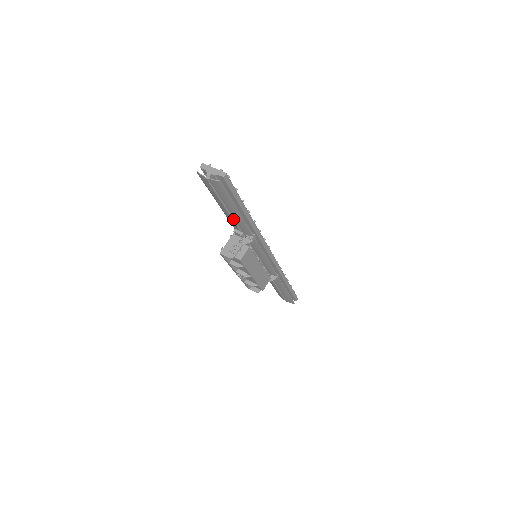
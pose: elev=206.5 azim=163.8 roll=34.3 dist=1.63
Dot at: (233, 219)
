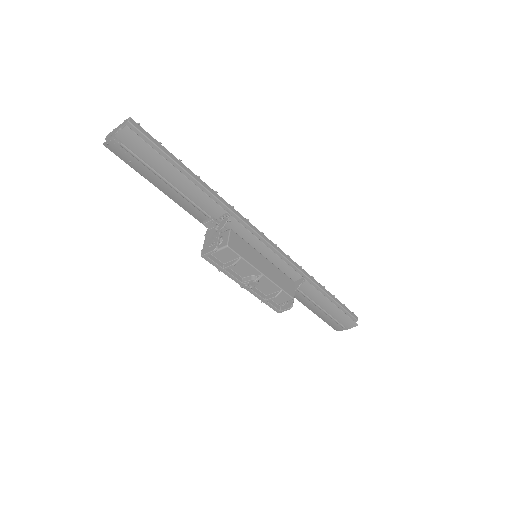
Dot at: (187, 197)
